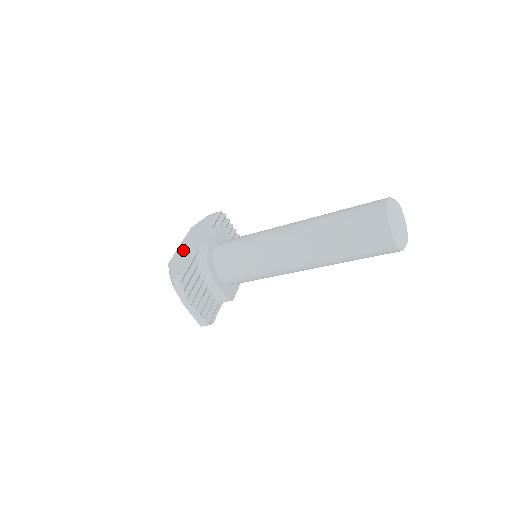
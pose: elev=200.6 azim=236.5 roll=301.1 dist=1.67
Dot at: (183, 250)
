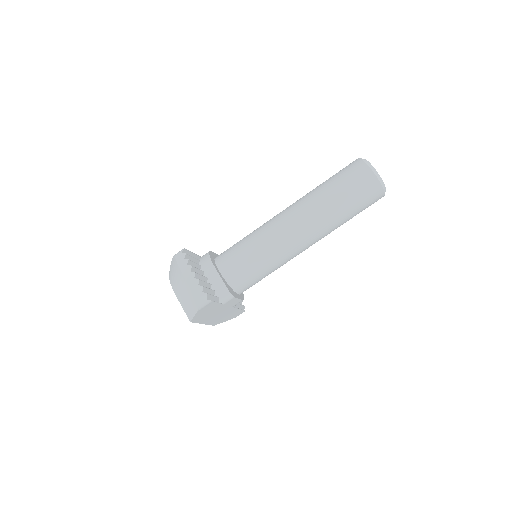
Dot at: occluded
